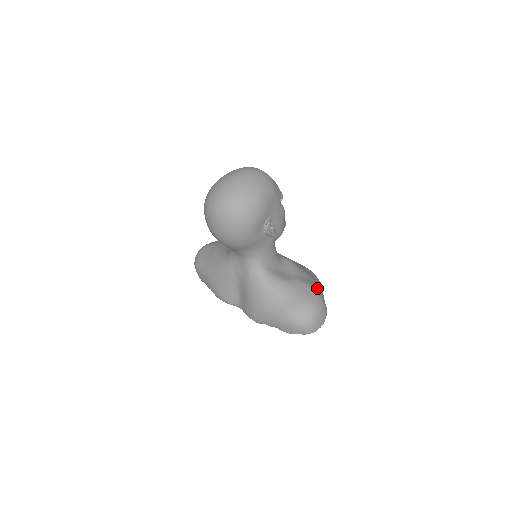
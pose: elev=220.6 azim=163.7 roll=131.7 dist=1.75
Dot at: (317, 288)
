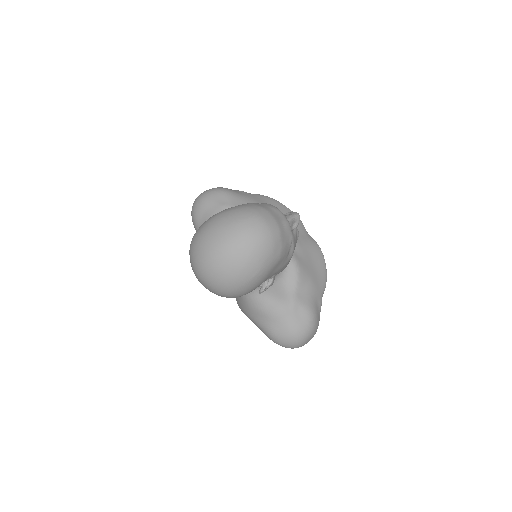
Dot at: (314, 308)
